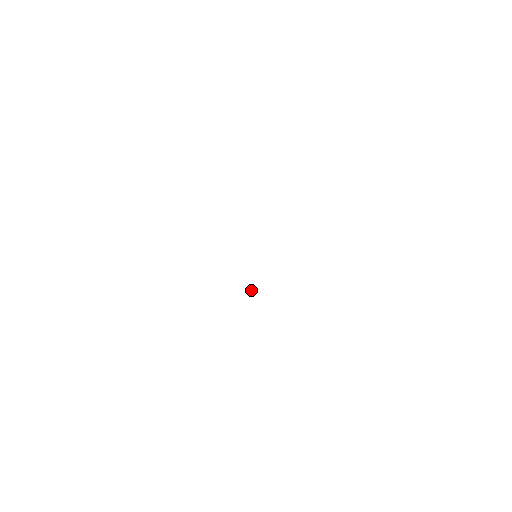
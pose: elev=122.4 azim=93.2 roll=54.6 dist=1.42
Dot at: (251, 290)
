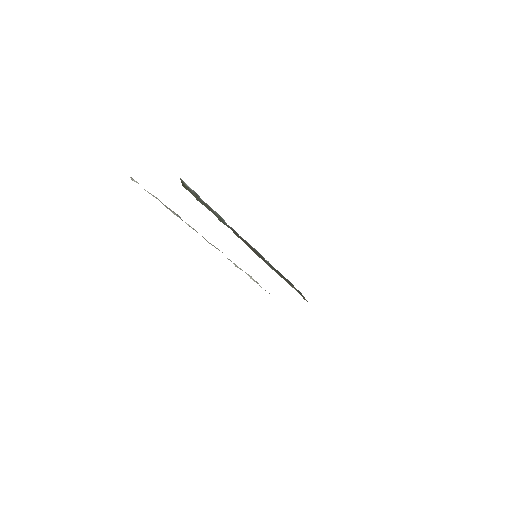
Dot at: (248, 274)
